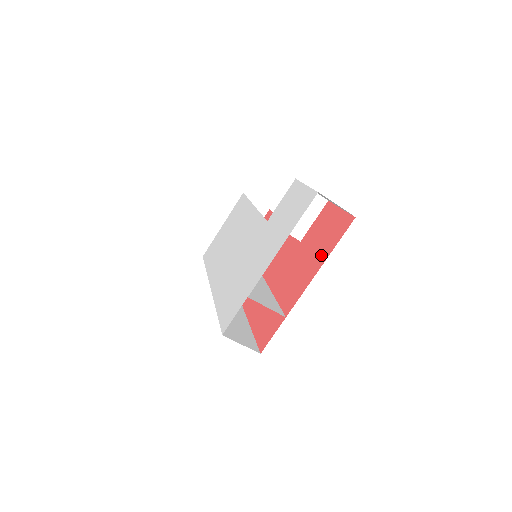
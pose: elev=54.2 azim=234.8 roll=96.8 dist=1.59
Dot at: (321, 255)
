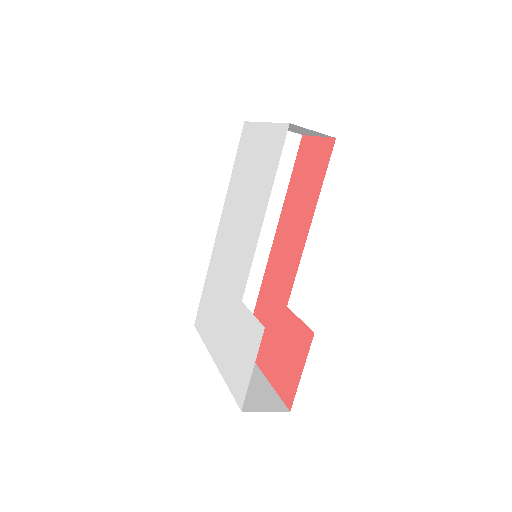
Dot at: (272, 369)
